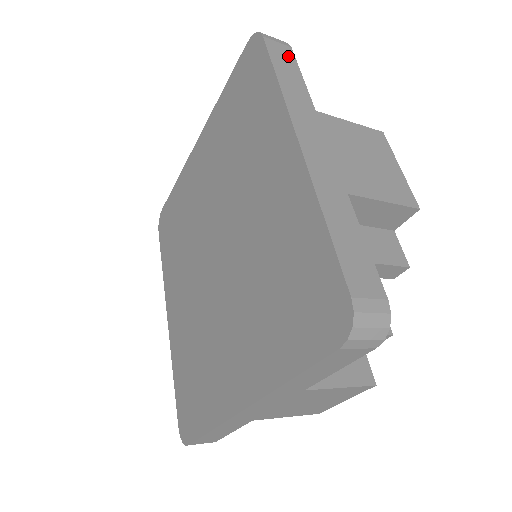
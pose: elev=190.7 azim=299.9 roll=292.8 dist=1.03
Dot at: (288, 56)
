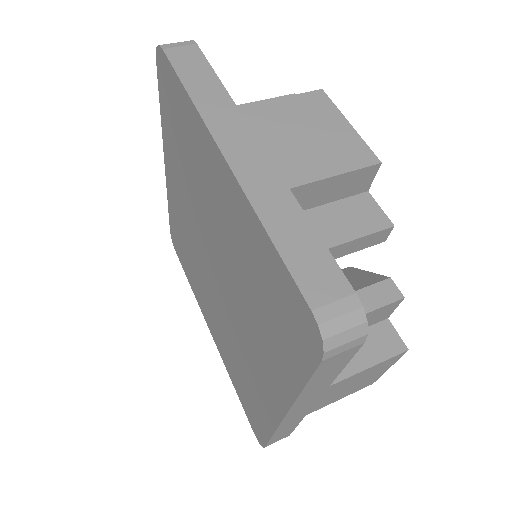
Dot at: (345, 358)
